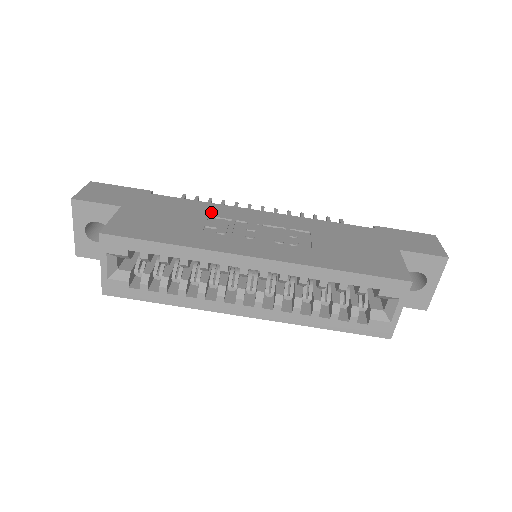
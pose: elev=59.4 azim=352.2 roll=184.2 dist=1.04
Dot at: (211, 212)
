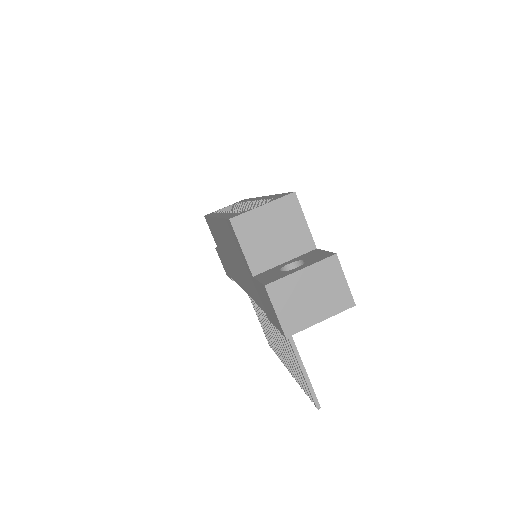
Dot at: occluded
